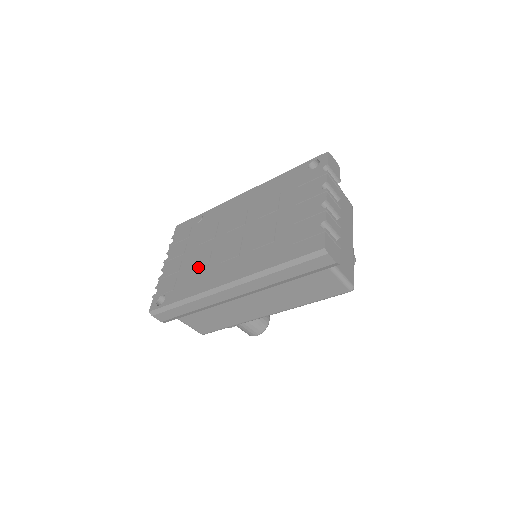
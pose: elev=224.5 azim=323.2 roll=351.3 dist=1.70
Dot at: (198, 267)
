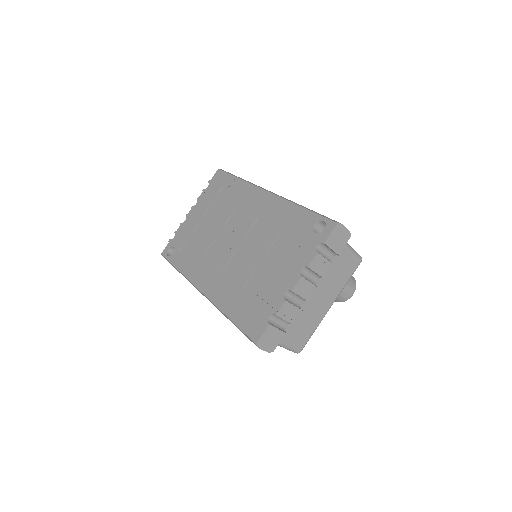
Dot at: (200, 247)
